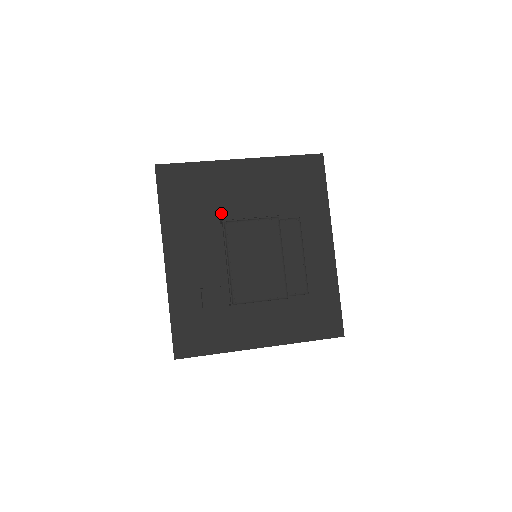
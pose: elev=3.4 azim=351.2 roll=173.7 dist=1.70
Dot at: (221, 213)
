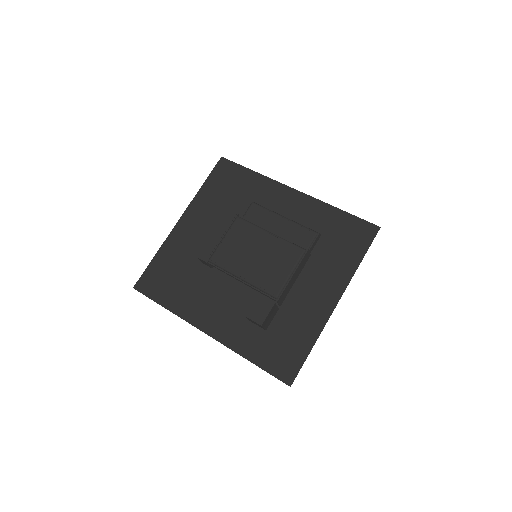
Dot at: (200, 259)
